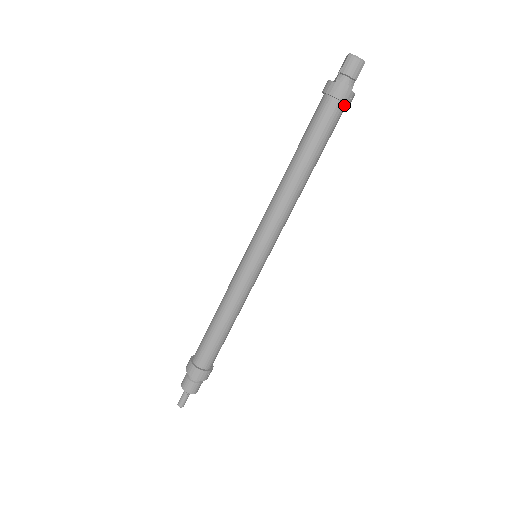
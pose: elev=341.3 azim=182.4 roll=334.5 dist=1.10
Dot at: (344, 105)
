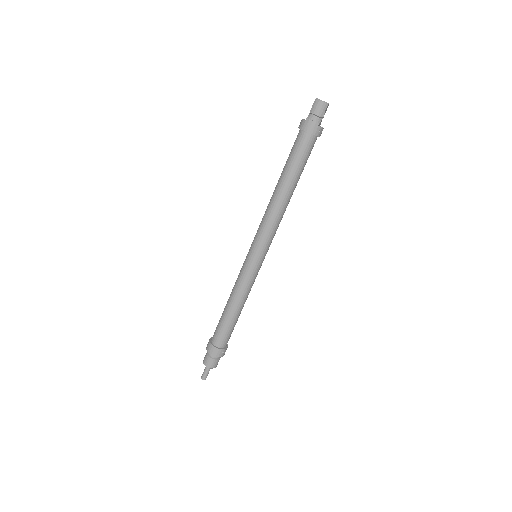
Dot at: (314, 137)
